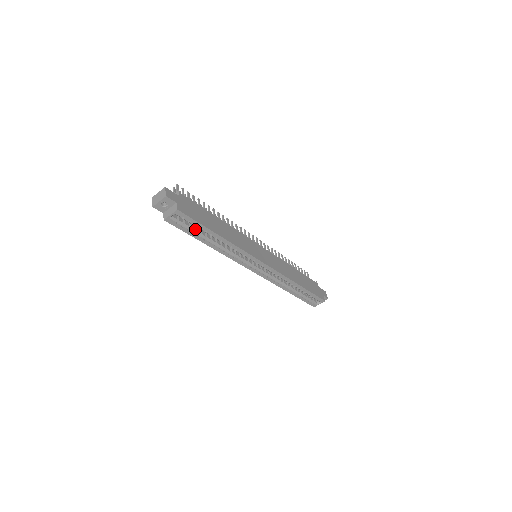
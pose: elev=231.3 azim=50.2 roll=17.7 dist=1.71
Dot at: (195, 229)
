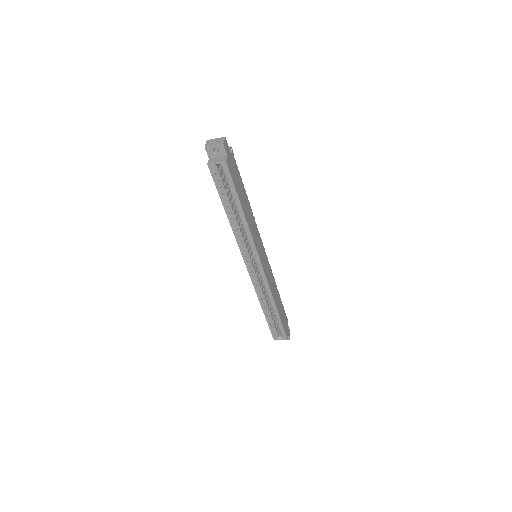
Dot at: (226, 192)
